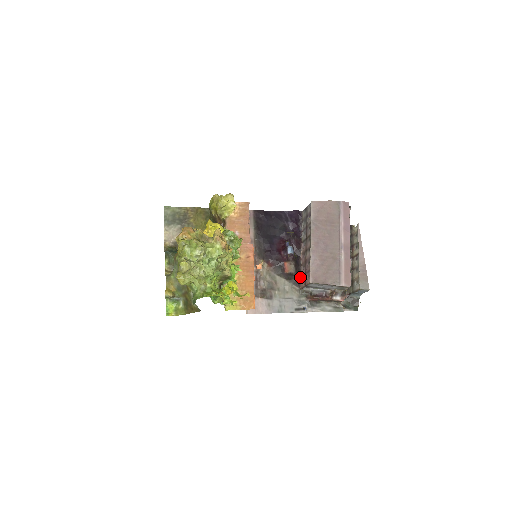
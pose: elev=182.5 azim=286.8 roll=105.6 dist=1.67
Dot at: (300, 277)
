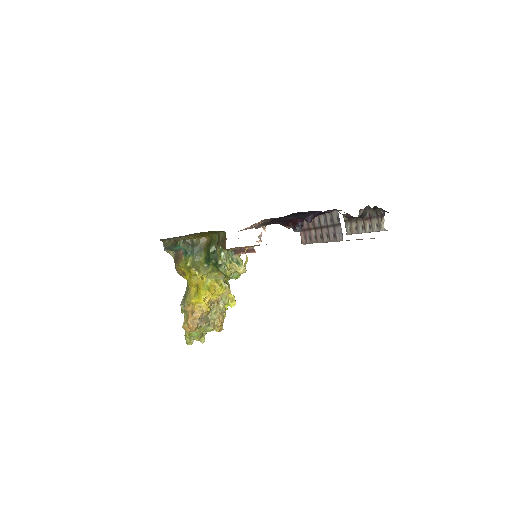
Dot at: occluded
